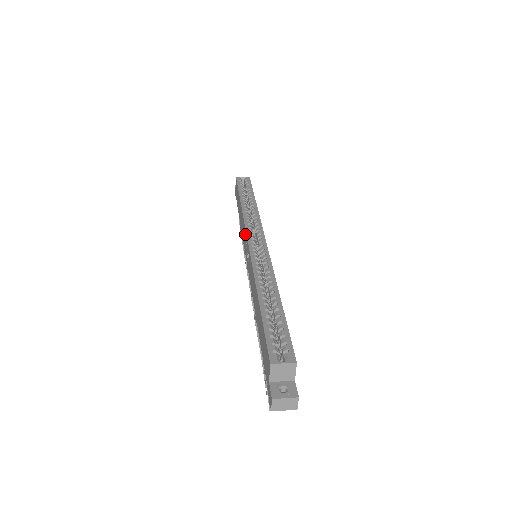
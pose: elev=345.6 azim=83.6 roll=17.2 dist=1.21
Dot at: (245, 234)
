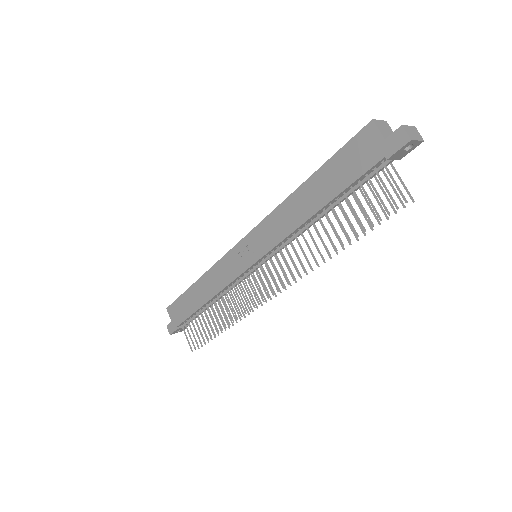
Dot at: (231, 256)
